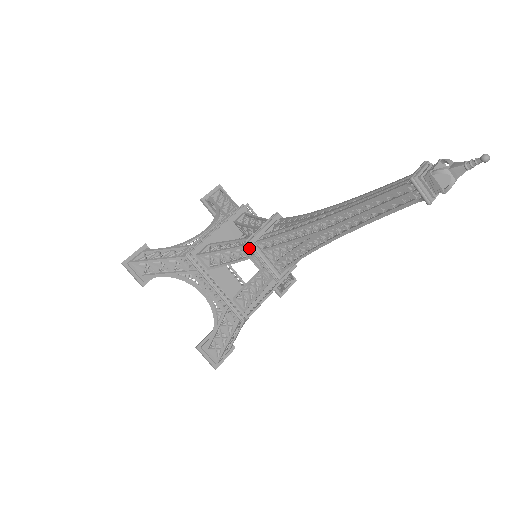
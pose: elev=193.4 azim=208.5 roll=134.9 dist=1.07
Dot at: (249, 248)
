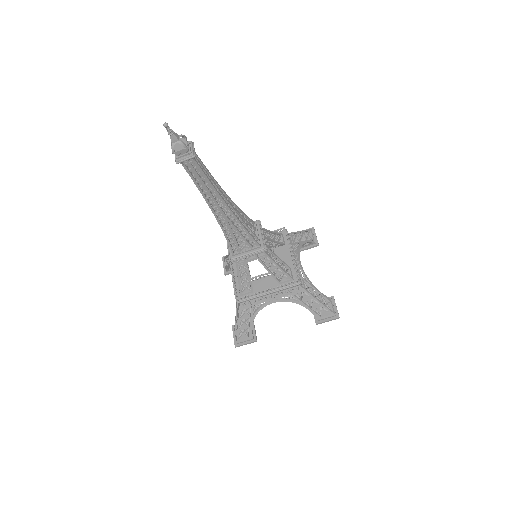
Dot at: occluded
